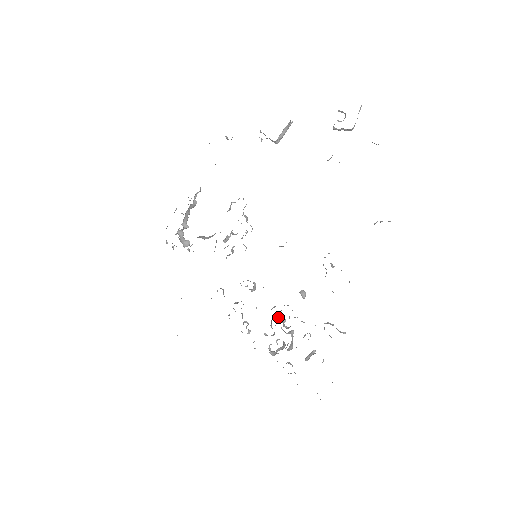
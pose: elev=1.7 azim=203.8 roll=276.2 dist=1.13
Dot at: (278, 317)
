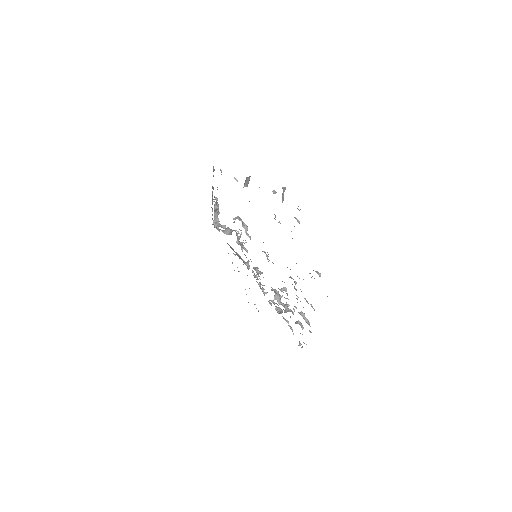
Dot at: (274, 297)
